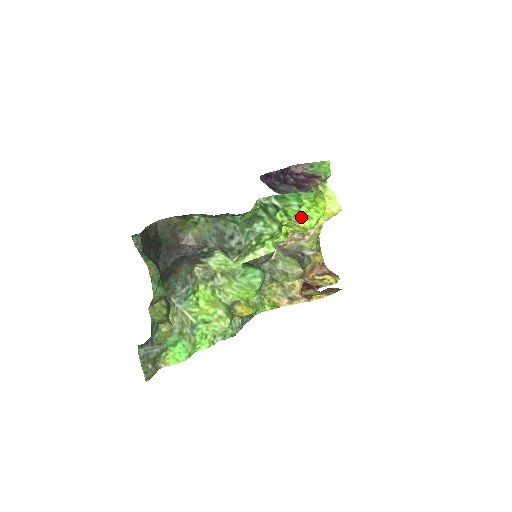
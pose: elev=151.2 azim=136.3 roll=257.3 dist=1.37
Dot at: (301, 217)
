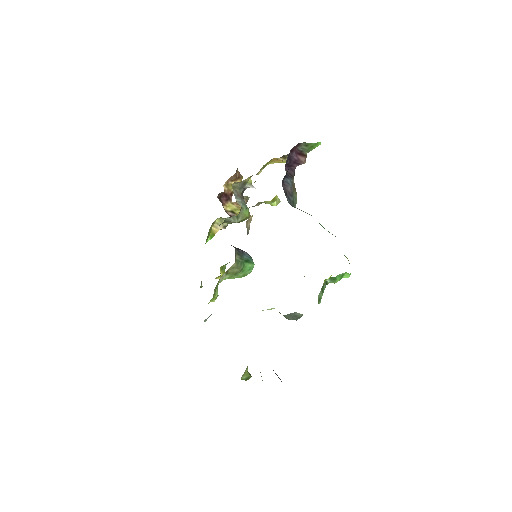
Dot at: occluded
